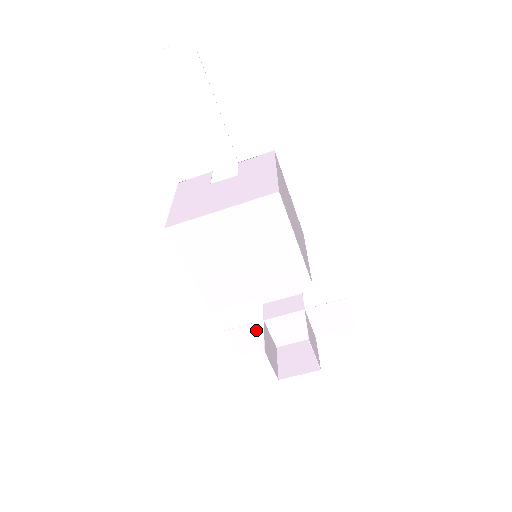
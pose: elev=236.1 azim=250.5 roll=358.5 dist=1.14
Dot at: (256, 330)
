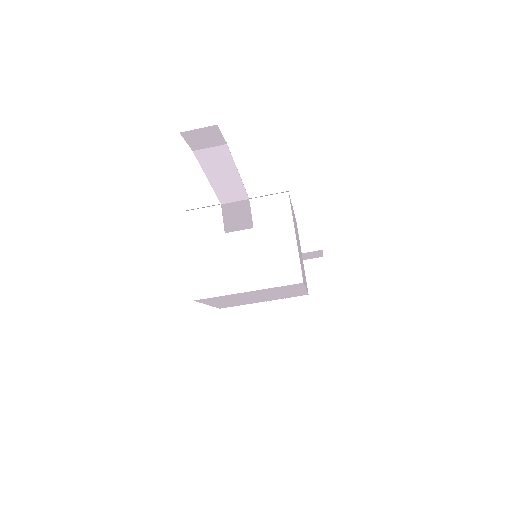
Dot at: occluded
